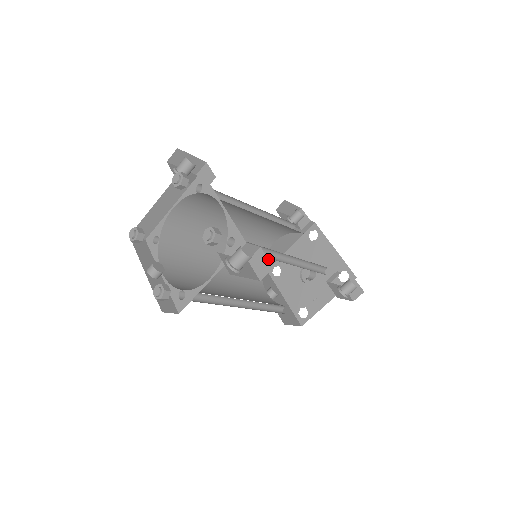
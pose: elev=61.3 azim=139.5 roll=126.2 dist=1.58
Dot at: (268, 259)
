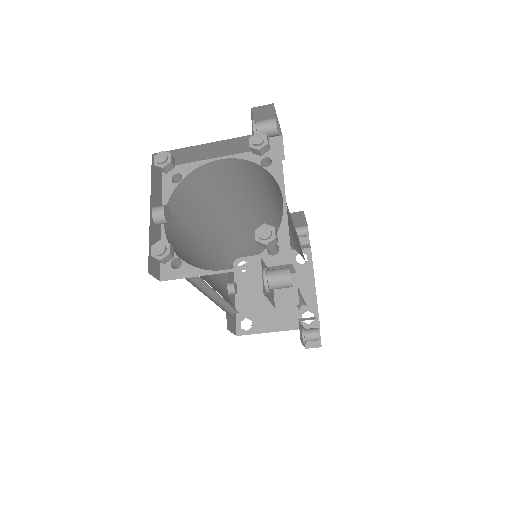
Dot at: occluded
